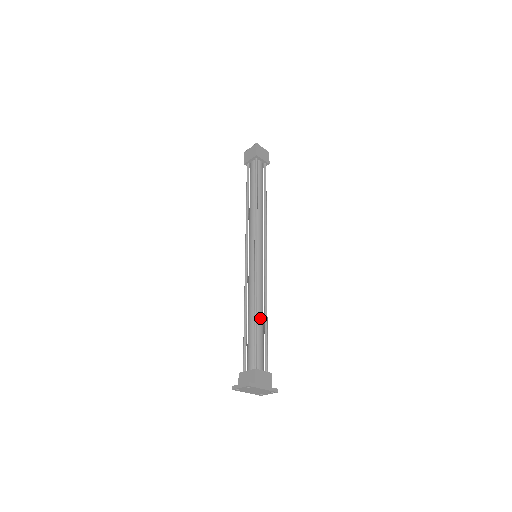
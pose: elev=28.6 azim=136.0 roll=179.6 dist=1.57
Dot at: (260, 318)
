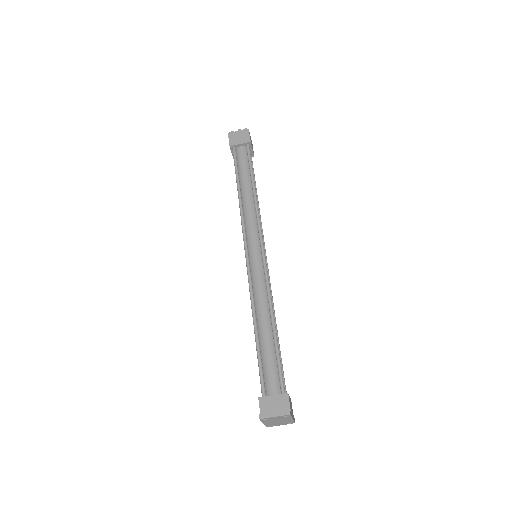
Dot at: occluded
